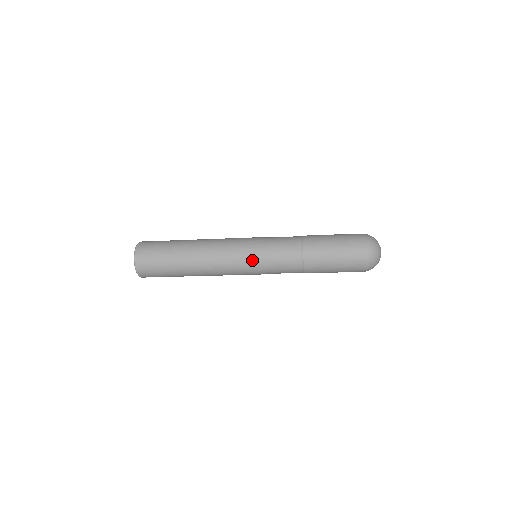
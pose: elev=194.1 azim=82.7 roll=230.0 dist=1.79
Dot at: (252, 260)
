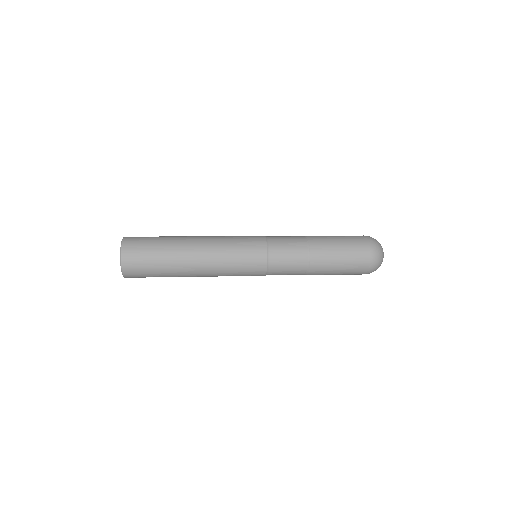
Dot at: (256, 265)
